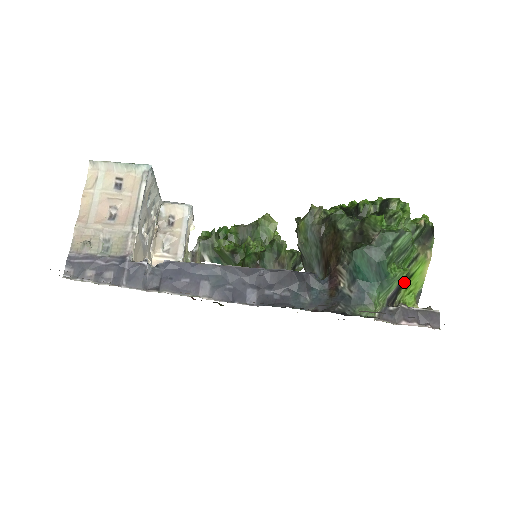
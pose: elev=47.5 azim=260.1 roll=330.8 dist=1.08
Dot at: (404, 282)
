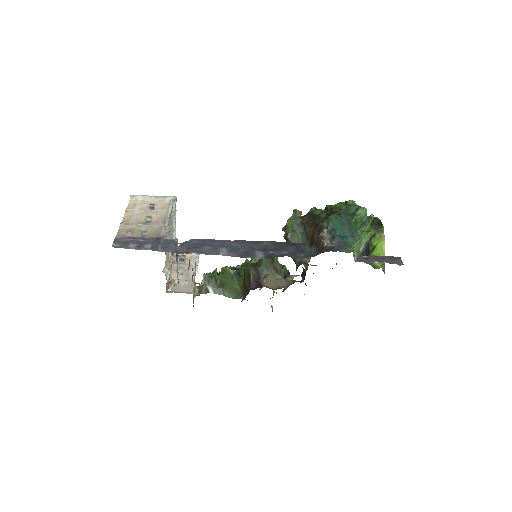
Dot at: (370, 250)
